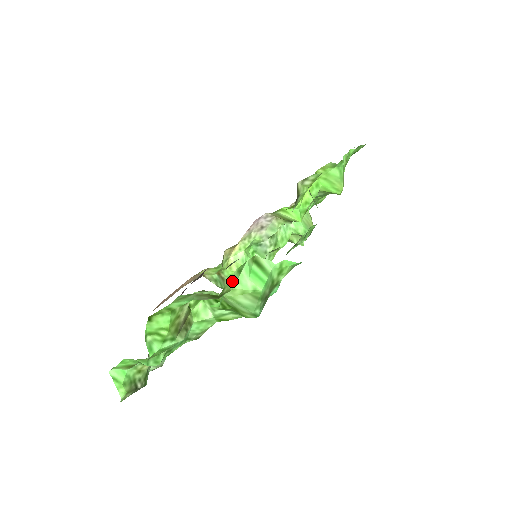
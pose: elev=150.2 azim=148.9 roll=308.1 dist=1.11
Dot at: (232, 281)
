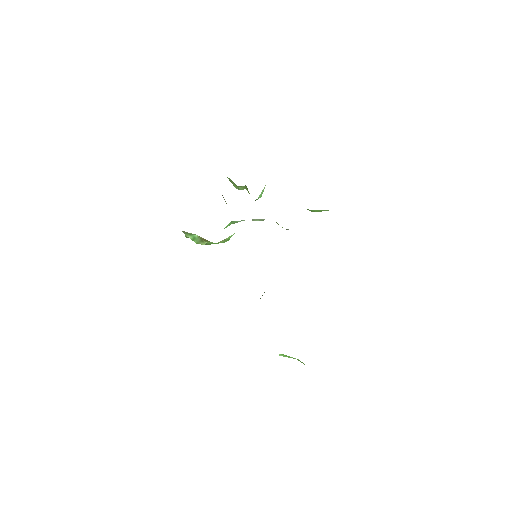
Dot at: occluded
